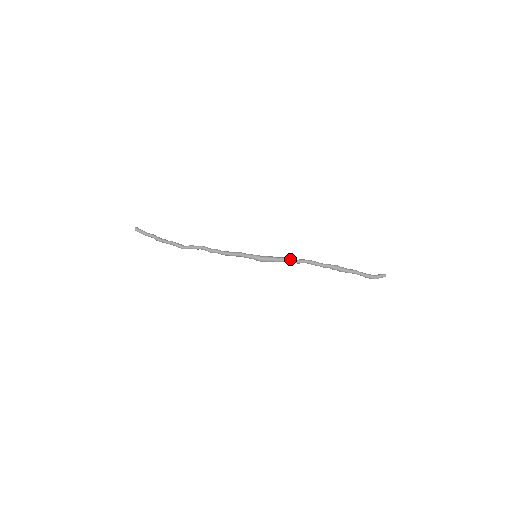
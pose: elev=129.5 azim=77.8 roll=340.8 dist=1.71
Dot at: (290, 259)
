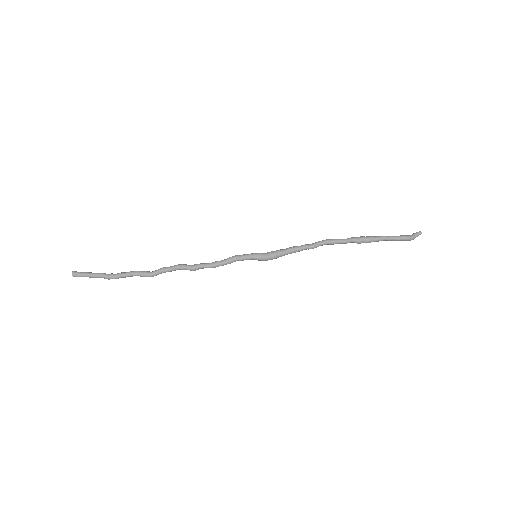
Dot at: (301, 245)
